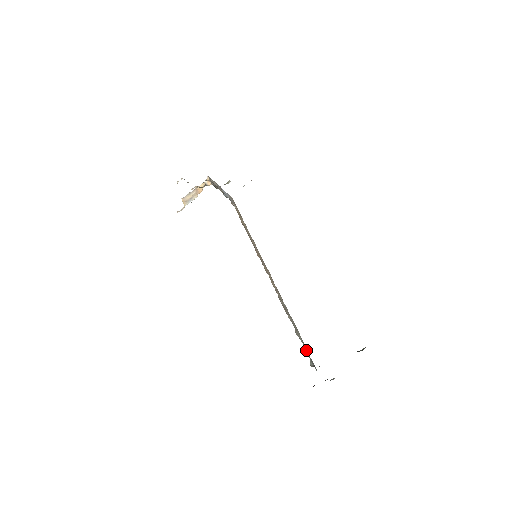
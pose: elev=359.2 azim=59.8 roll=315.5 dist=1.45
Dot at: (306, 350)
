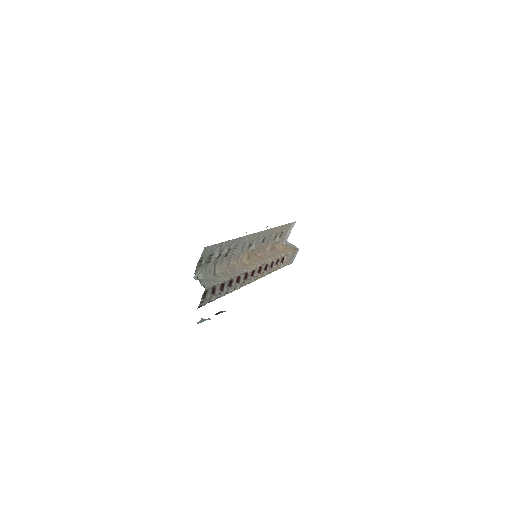
Dot at: (212, 280)
